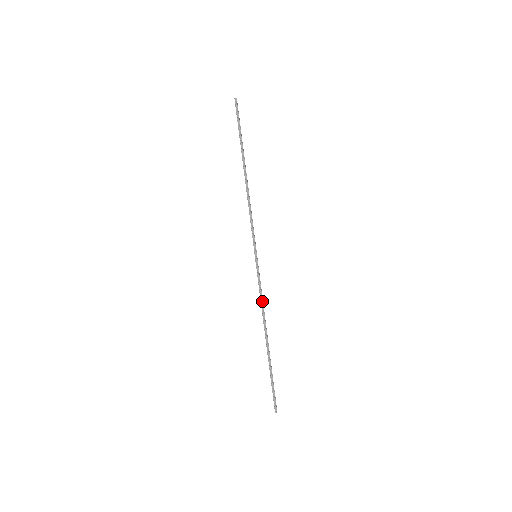
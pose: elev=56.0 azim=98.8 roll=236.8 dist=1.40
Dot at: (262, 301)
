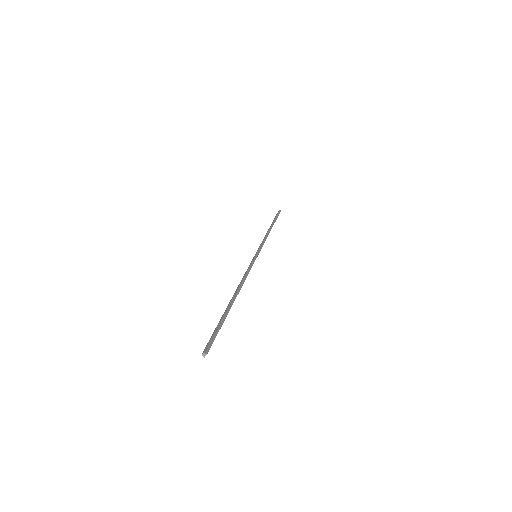
Dot at: (247, 275)
